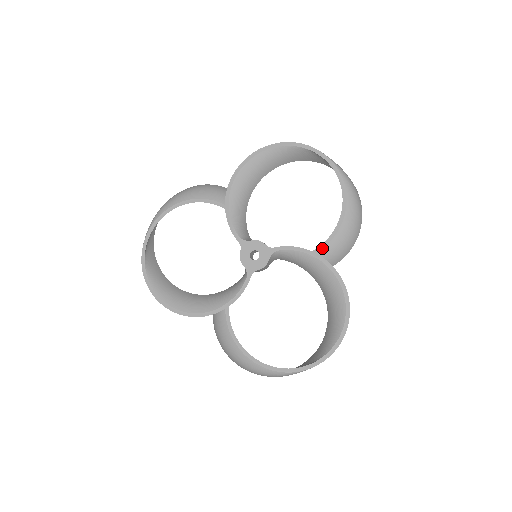
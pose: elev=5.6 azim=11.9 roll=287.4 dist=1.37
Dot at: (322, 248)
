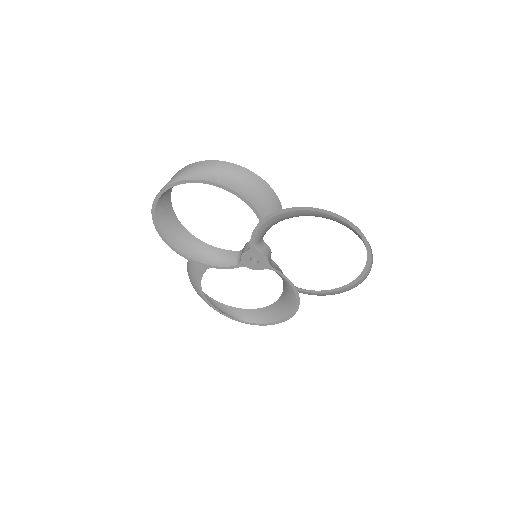
Dot at: (304, 291)
